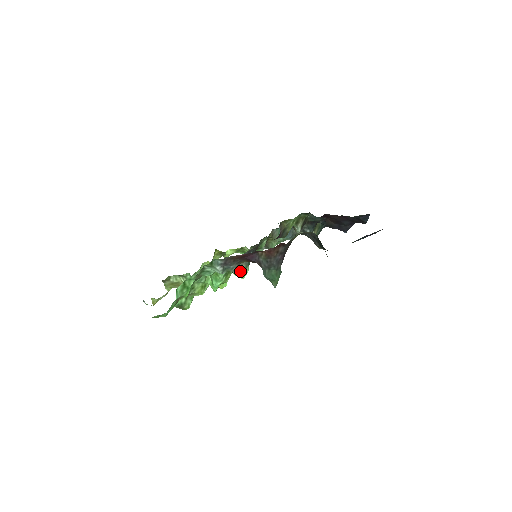
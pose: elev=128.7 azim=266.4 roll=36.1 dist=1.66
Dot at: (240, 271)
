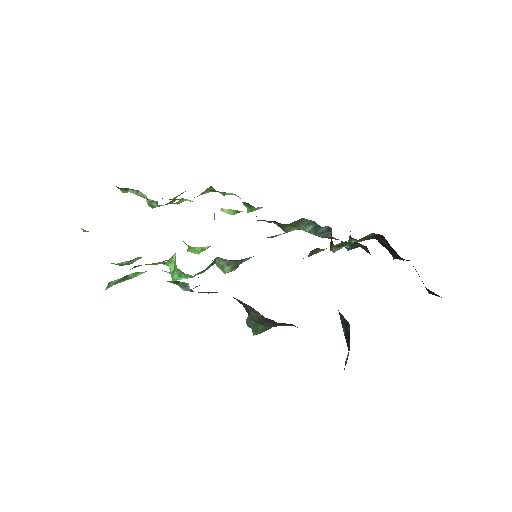
Dot at: (222, 268)
